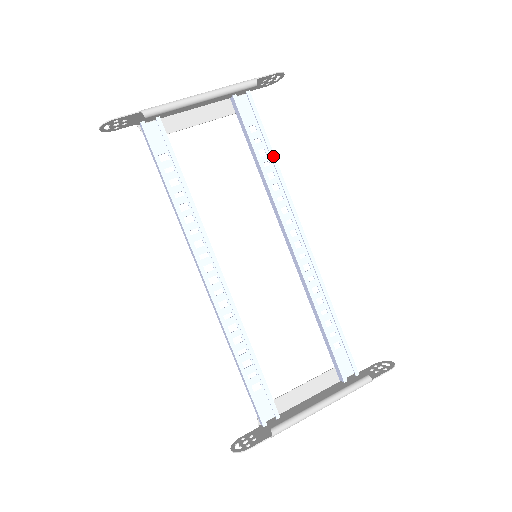
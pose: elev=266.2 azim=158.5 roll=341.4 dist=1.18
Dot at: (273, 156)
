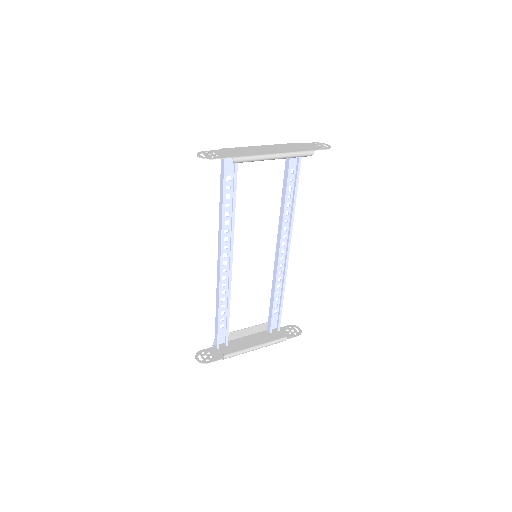
Dot at: (296, 196)
